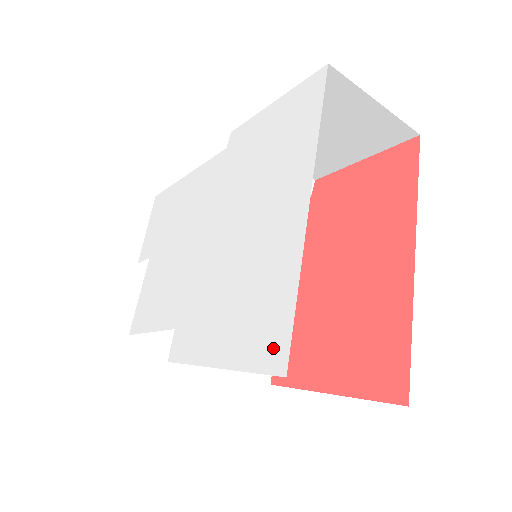
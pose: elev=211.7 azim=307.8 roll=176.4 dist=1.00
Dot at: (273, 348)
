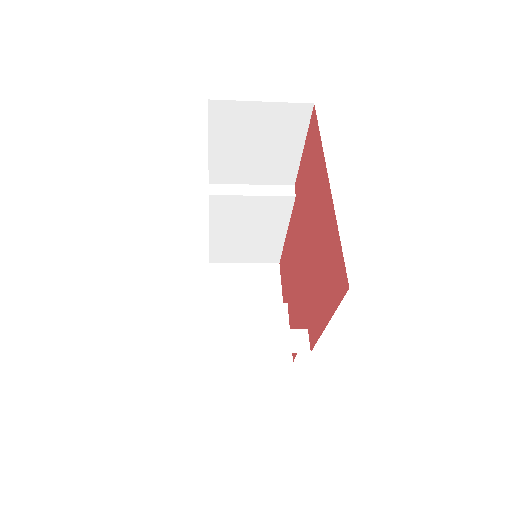
Dot at: occluded
